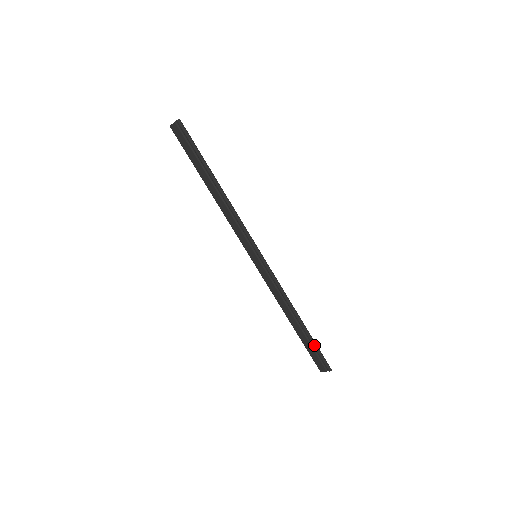
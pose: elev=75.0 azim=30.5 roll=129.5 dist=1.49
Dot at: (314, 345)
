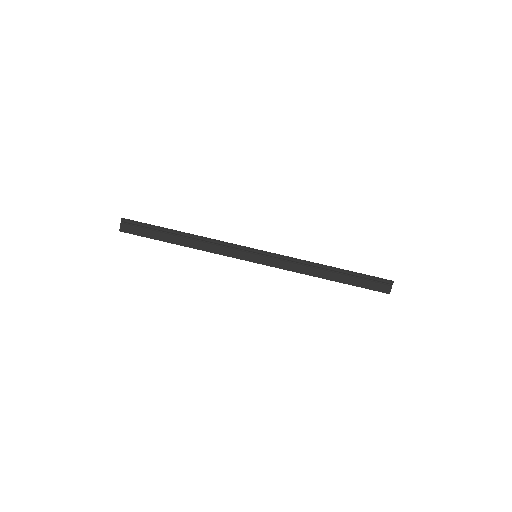
Dot at: (361, 275)
